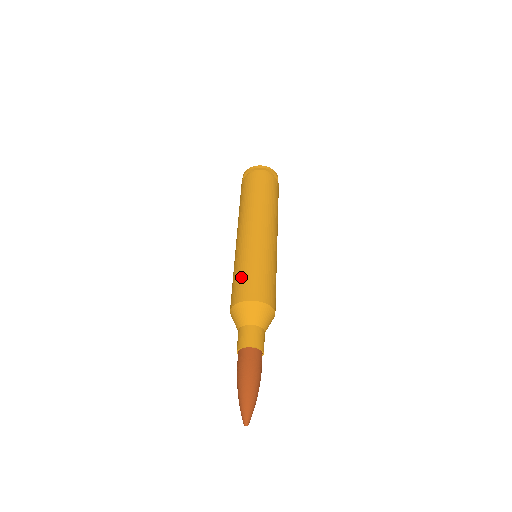
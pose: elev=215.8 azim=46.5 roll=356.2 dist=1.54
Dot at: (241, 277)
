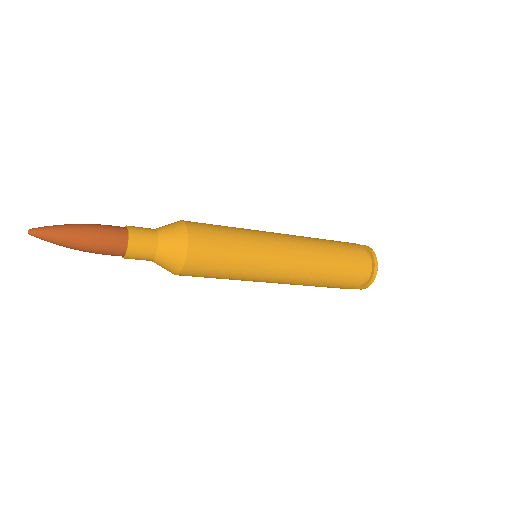
Dot at: occluded
